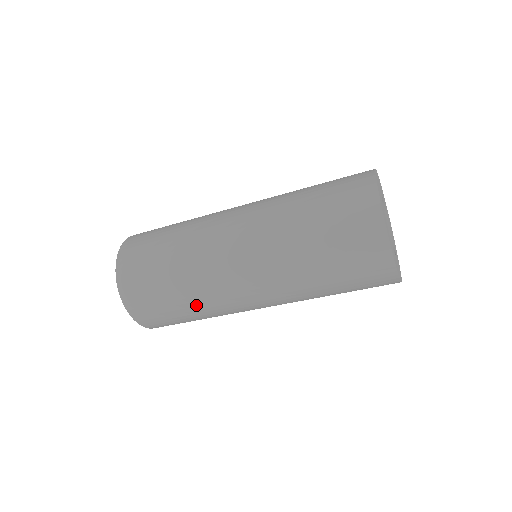
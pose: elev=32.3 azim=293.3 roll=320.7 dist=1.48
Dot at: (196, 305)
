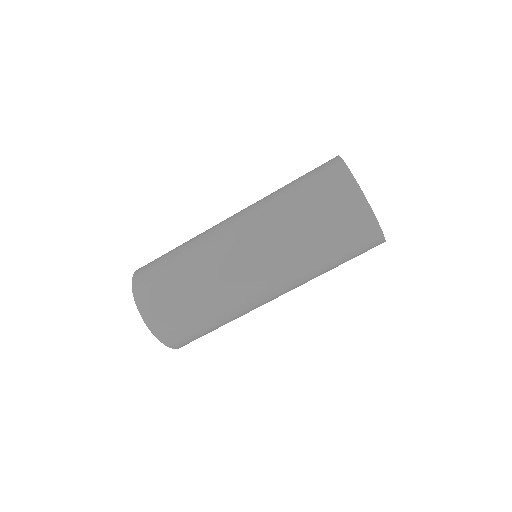
Dot at: (197, 280)
